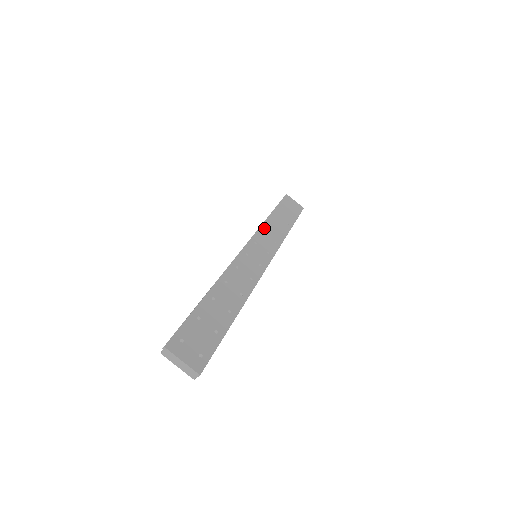
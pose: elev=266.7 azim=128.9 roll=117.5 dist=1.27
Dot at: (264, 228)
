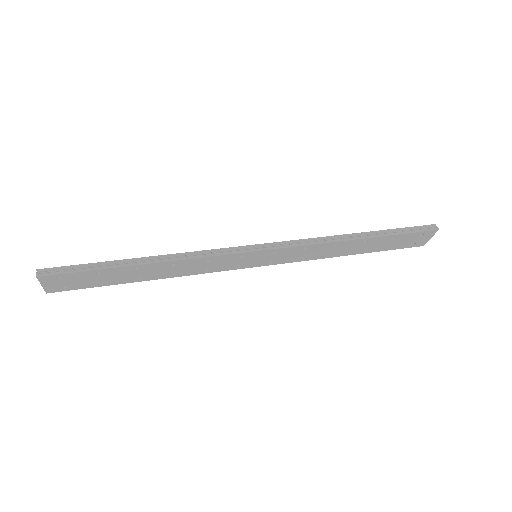
Dot at: (317, 246)
